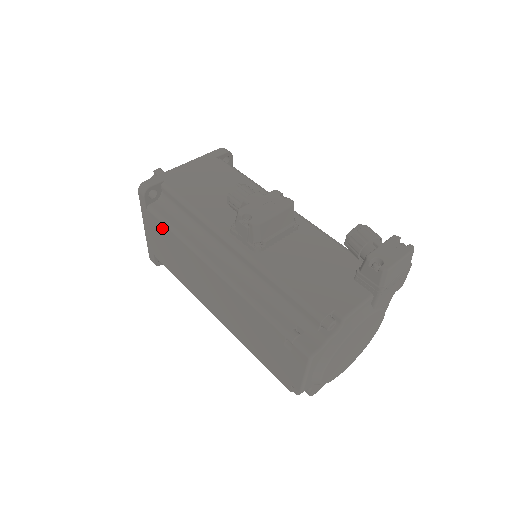
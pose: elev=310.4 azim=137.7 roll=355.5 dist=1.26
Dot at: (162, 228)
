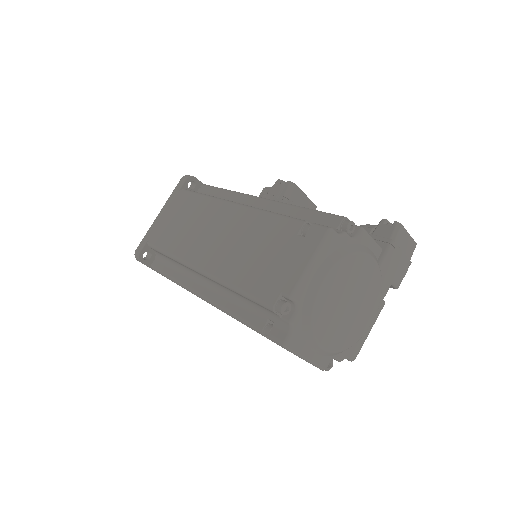
Dot at: (188, 199)
